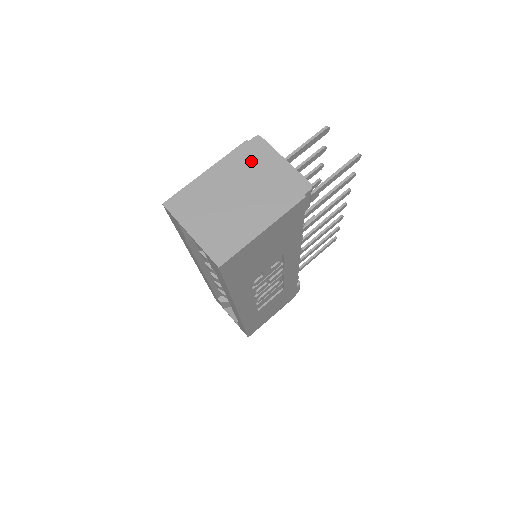
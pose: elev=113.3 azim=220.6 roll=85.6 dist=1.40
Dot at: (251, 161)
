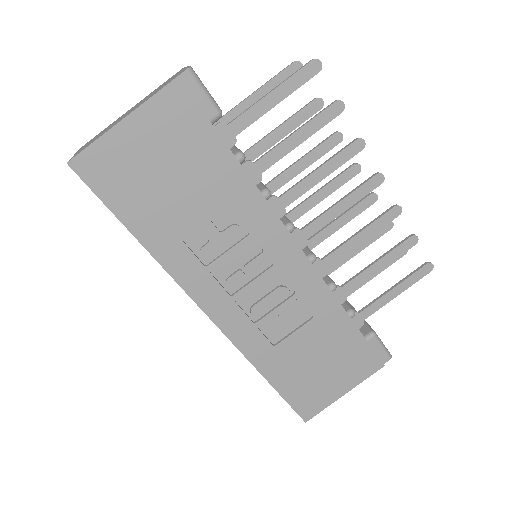
Dot at: (161, 85)
